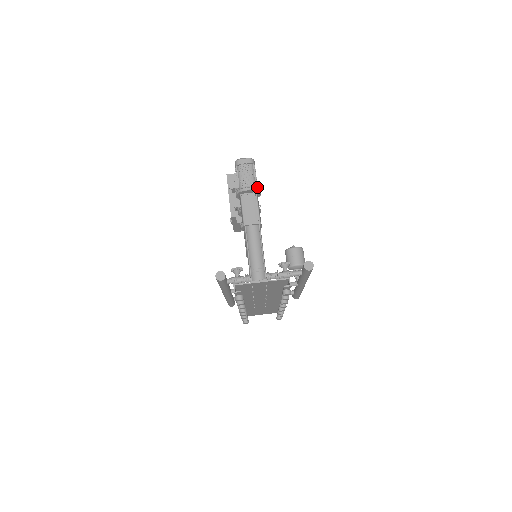
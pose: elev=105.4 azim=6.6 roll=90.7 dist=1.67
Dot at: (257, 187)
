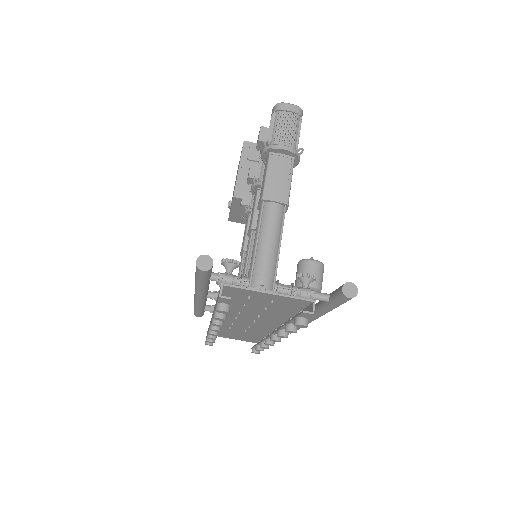
Dot at: (298, 149)
